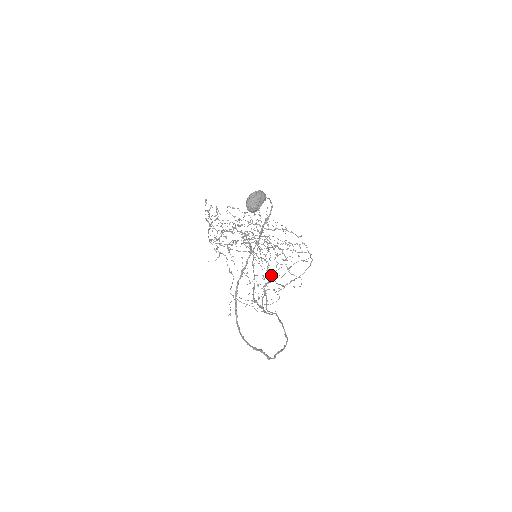
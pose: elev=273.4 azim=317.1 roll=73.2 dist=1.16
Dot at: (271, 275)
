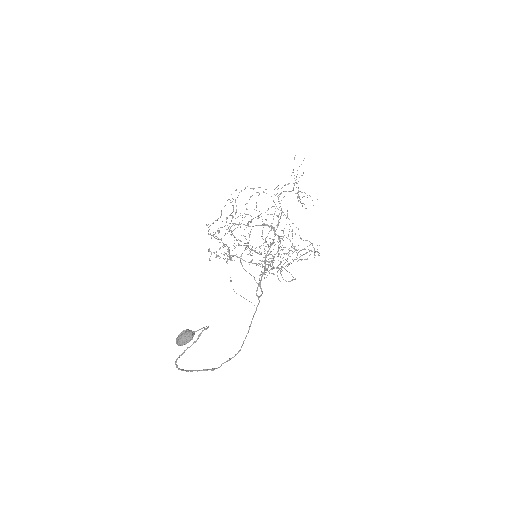
Dot at: (278, 256)
